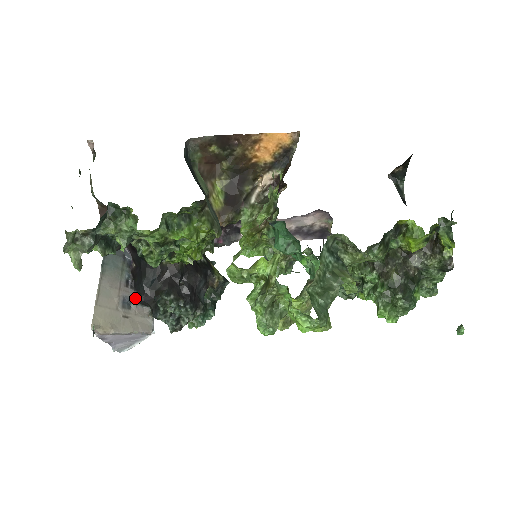
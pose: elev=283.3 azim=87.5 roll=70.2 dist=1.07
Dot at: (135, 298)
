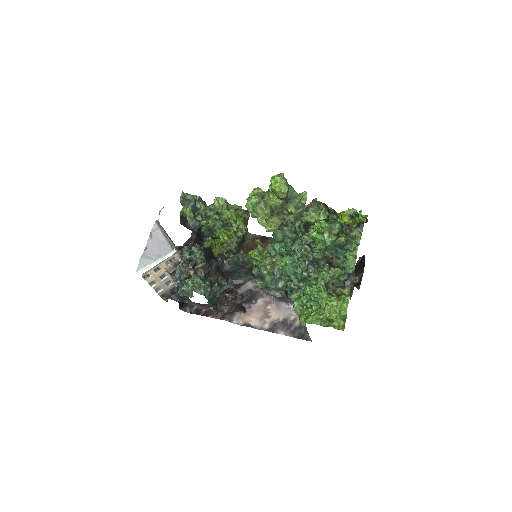
Dot at: (178, 246)
